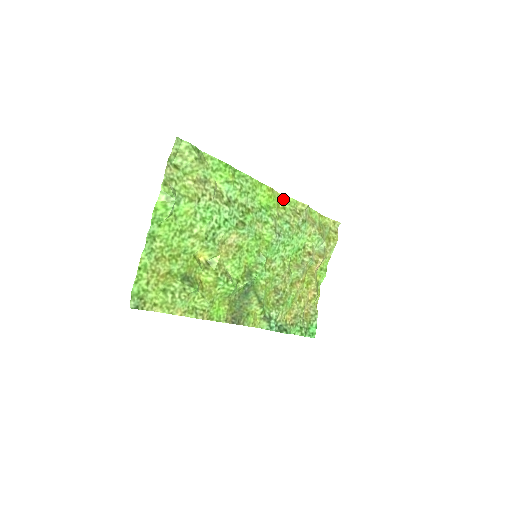
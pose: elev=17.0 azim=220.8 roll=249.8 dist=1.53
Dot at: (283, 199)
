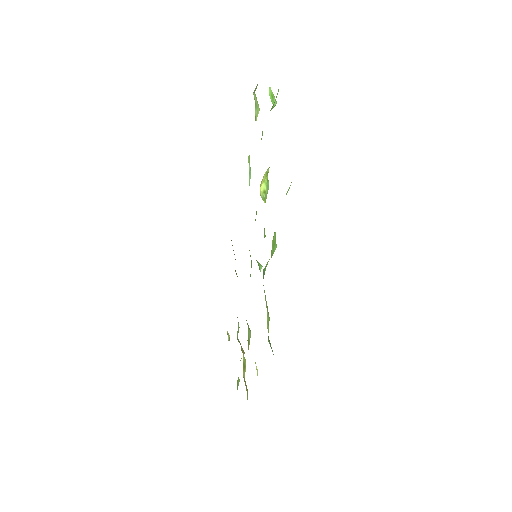
Dot at: (233, 250)
